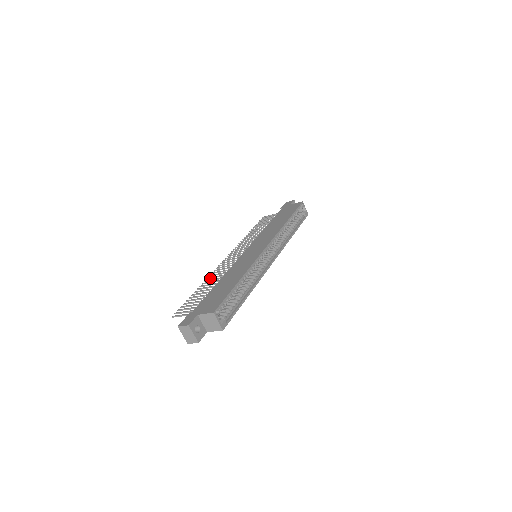
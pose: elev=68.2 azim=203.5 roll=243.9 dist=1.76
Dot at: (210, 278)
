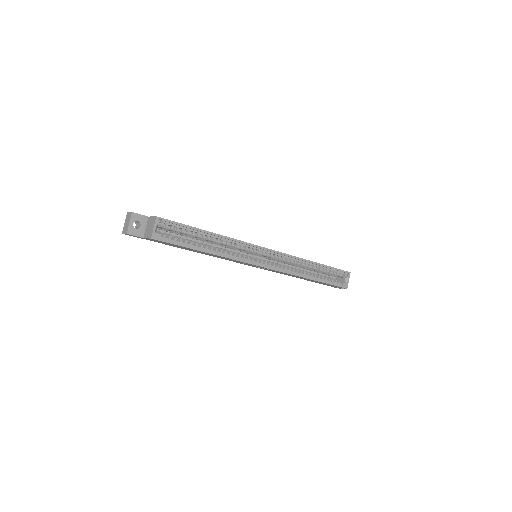
Dot at: occluded
